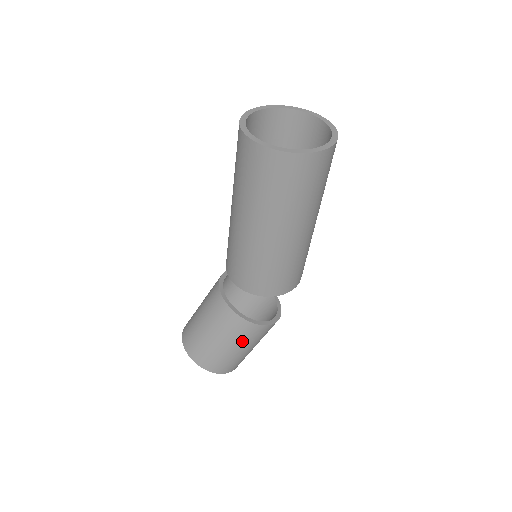
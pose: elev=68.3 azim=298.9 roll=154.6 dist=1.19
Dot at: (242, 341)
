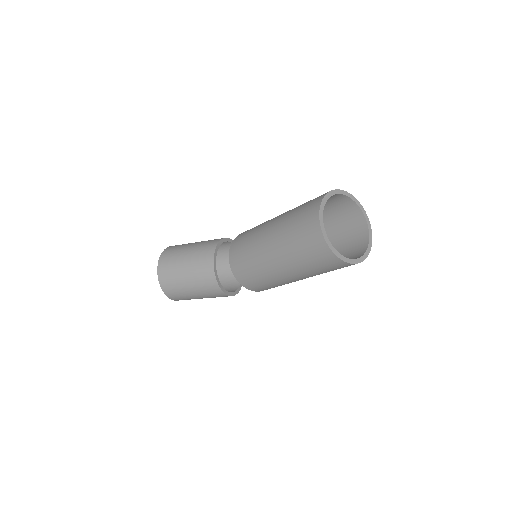
Dot at: (208, 296)
